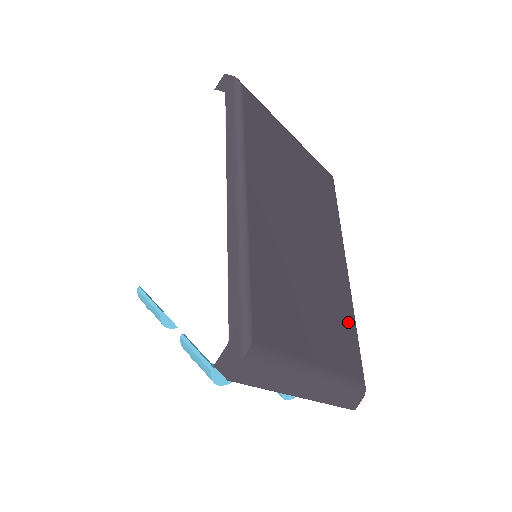
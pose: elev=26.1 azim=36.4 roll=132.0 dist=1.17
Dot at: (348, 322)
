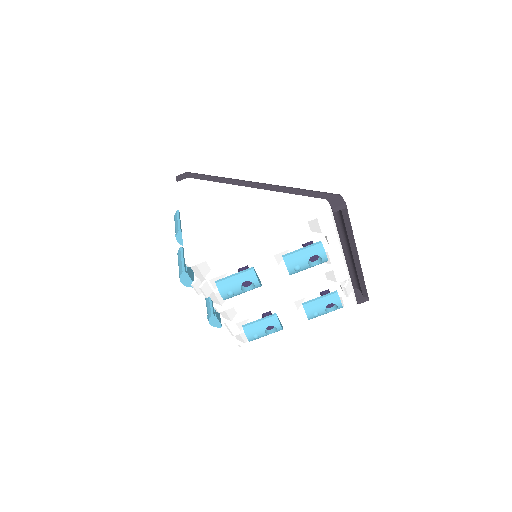
Dot at: occluded
